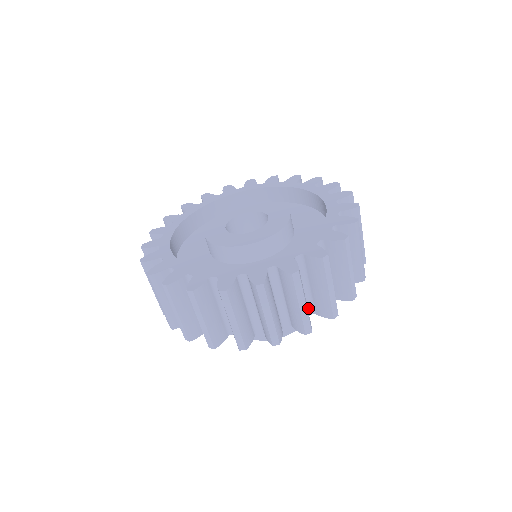
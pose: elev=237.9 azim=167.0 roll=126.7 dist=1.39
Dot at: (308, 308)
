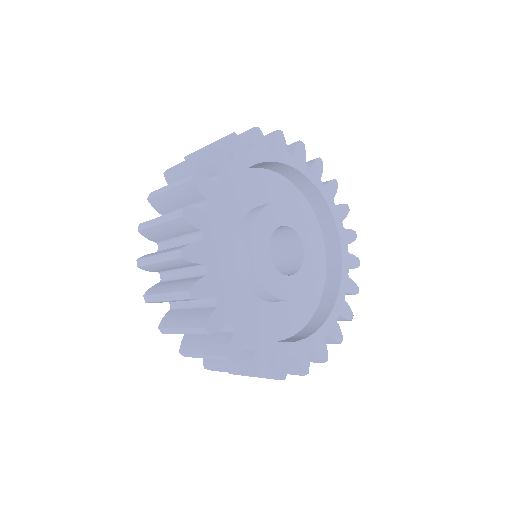
Dot at: occluded
